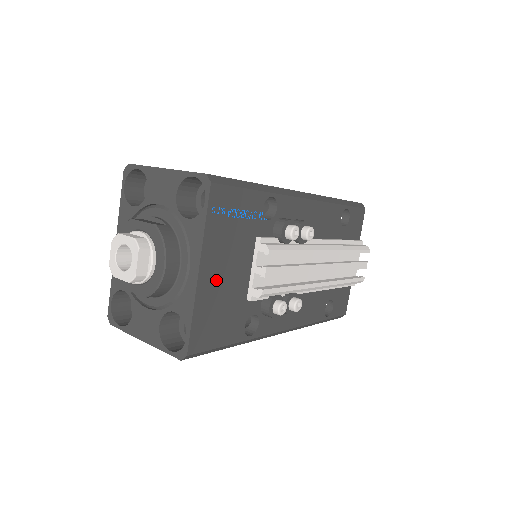
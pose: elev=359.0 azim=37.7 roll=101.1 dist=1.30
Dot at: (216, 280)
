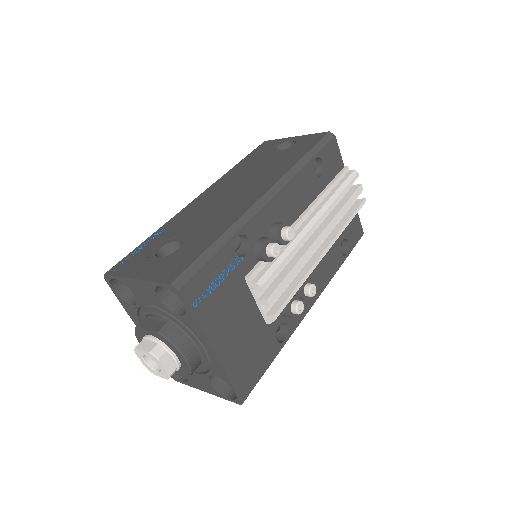
Dot at: (232, 340)
